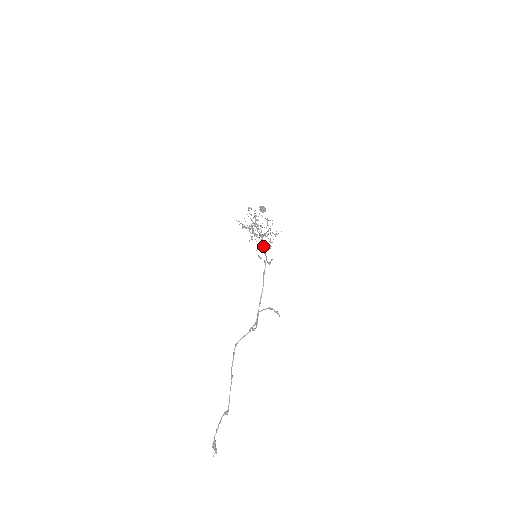
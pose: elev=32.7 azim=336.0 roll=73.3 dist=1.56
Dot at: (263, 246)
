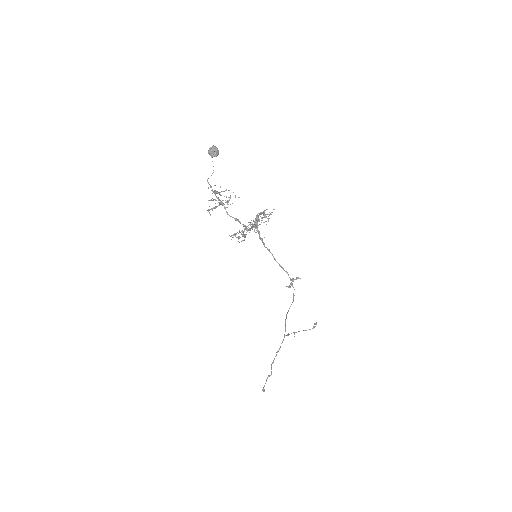
Dot at: (271, 253)
